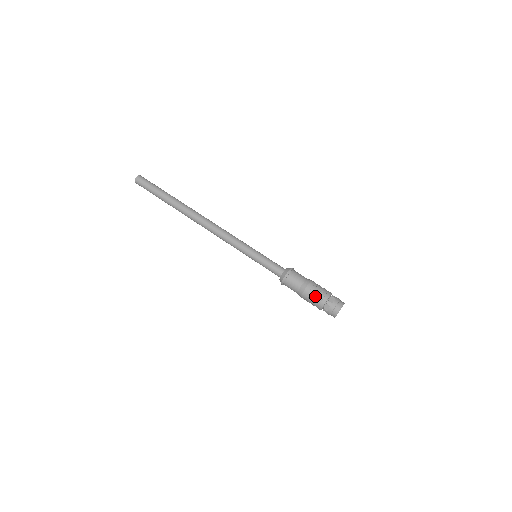
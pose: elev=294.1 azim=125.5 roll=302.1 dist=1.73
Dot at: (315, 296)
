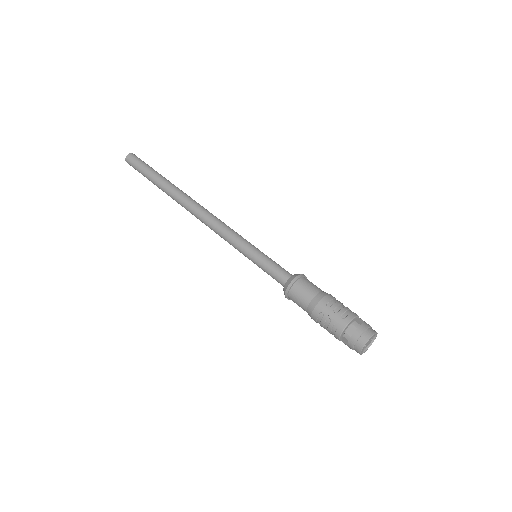
Dot at: (335, 311)
